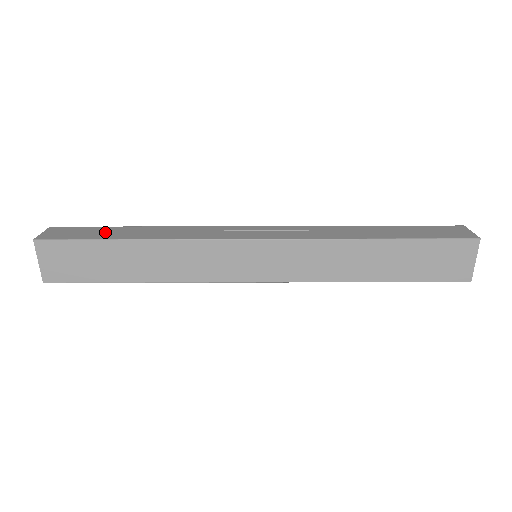
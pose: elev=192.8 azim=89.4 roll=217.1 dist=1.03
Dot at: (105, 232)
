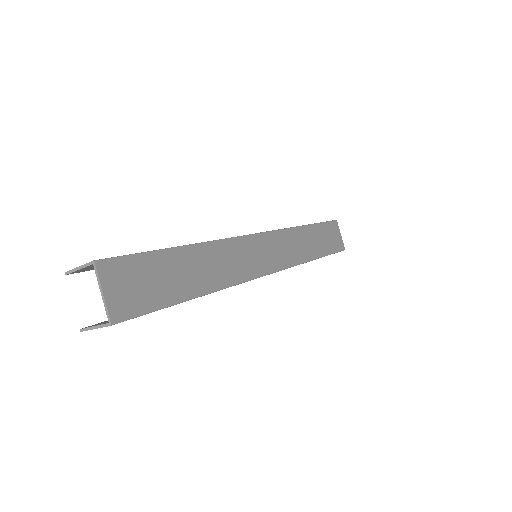
Dot at: occluded
